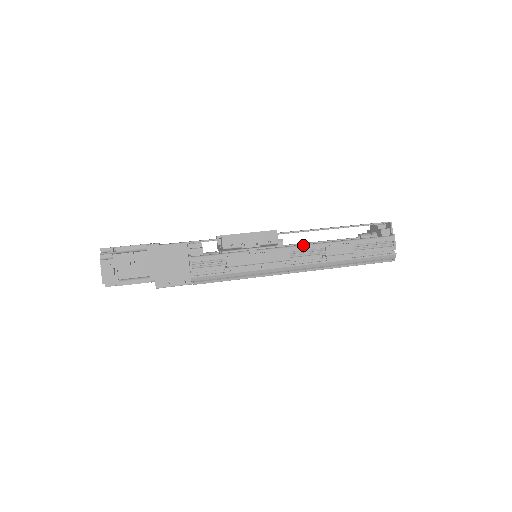
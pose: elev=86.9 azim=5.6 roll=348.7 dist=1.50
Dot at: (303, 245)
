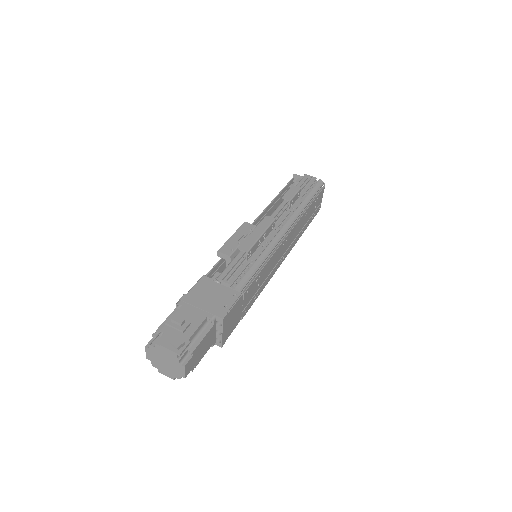
Dot at: (270, 215)
